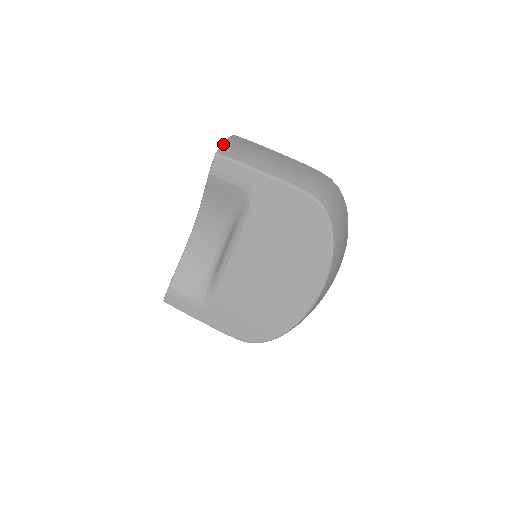
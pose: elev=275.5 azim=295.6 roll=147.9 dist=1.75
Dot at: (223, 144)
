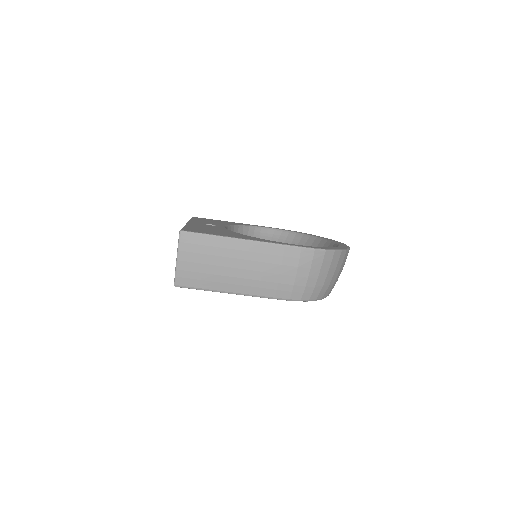
Dot at: (176, 269)
